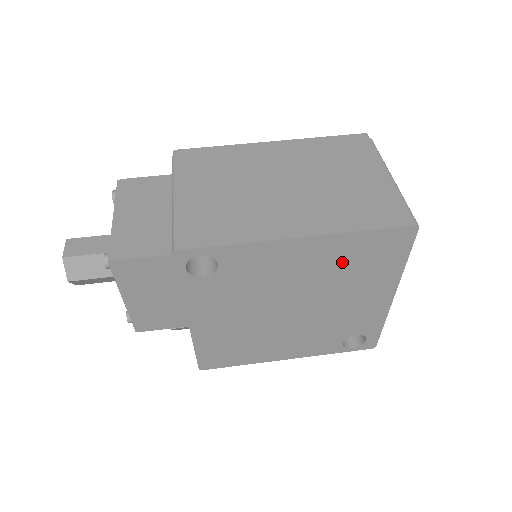
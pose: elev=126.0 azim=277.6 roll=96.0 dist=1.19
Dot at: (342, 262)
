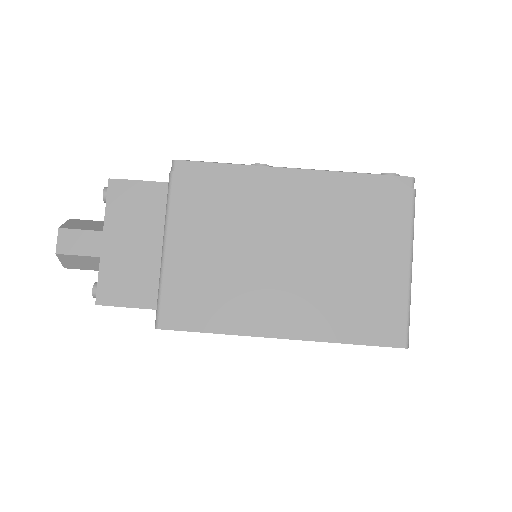
Dot at: occluded
